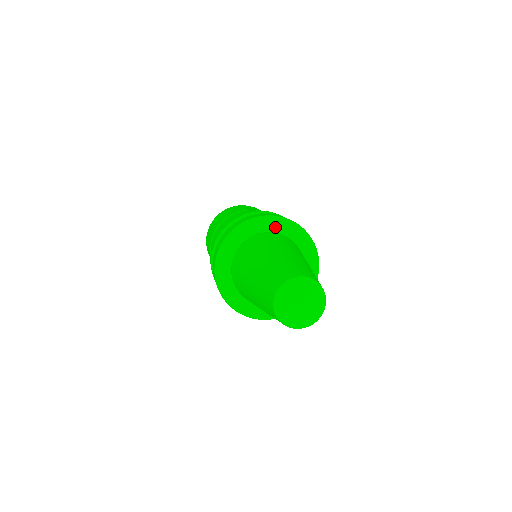
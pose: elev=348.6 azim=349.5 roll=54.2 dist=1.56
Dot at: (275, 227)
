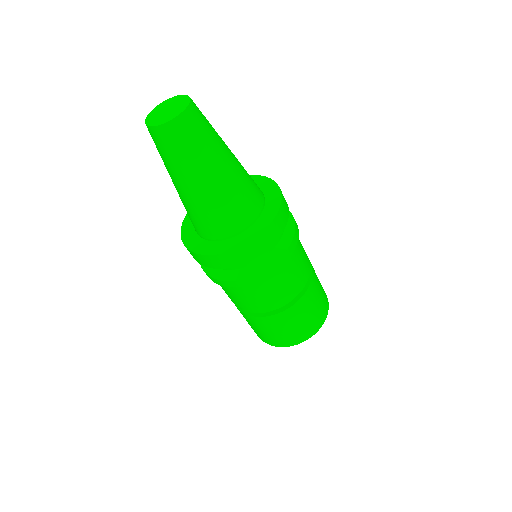
Dot at: occluded
